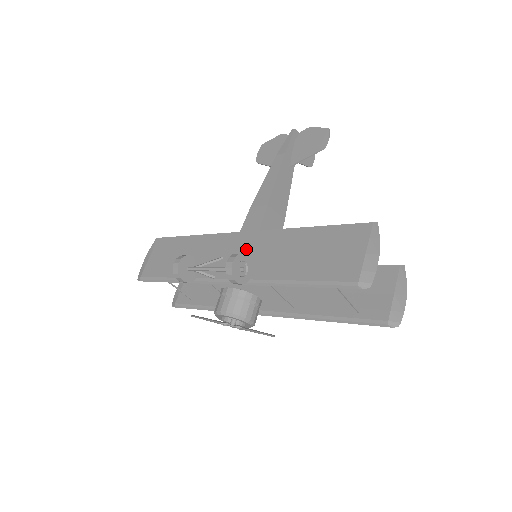
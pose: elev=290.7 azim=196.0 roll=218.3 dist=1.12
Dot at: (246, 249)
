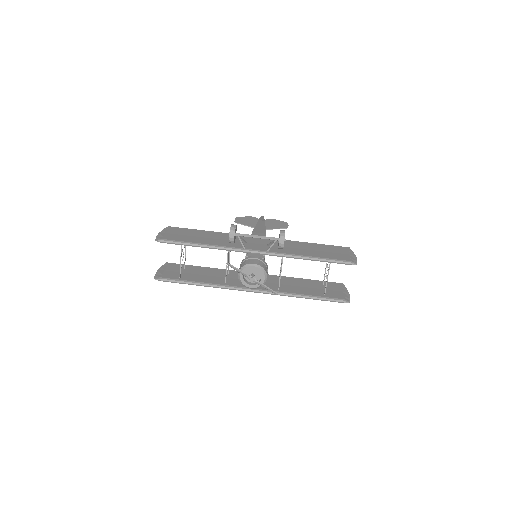
Dot at: (265, 242)
